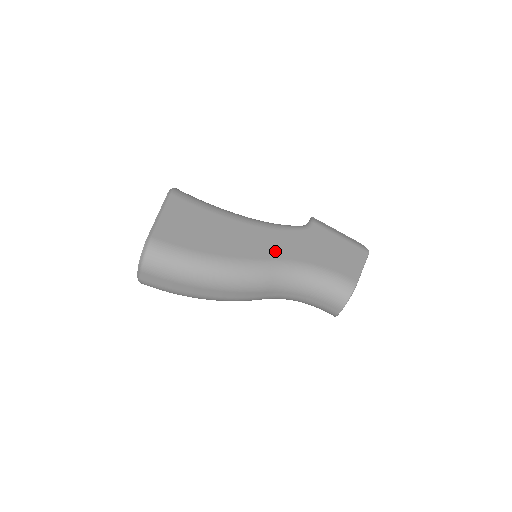
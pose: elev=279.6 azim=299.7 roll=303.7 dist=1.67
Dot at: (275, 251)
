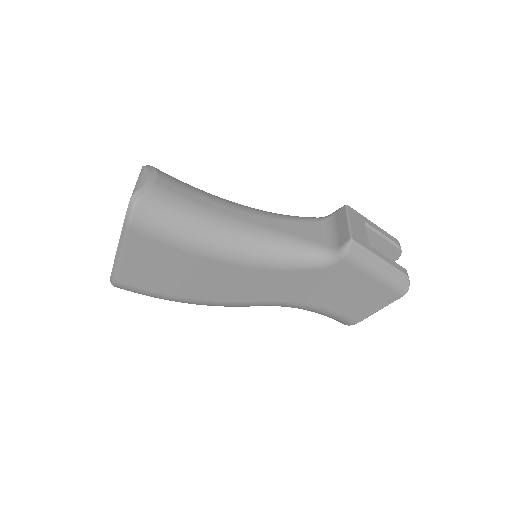
Dot at: (266, 294)
